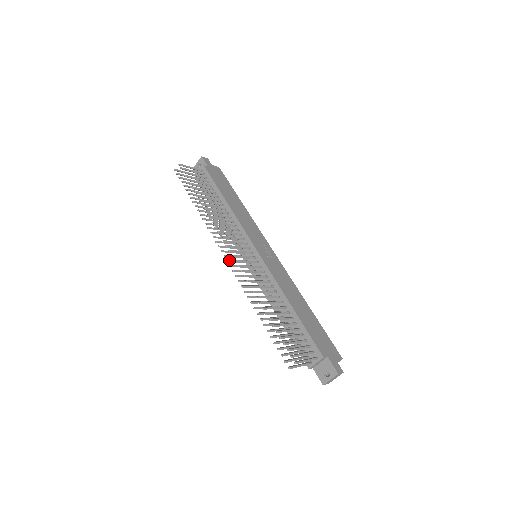
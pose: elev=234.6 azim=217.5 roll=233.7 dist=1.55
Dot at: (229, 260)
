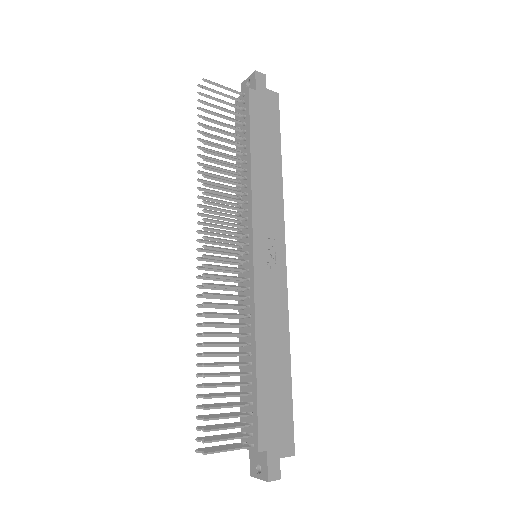
Dot at: (201, 258)
